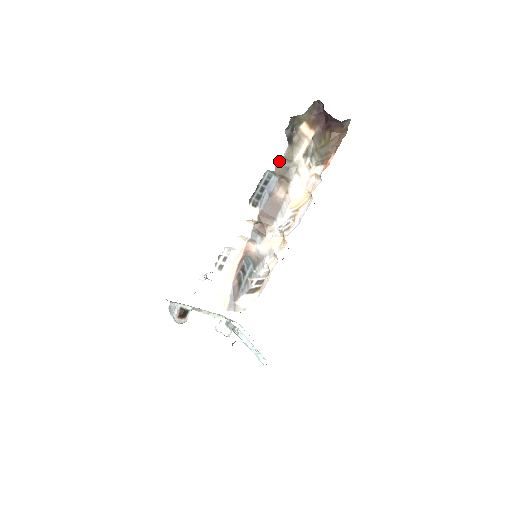
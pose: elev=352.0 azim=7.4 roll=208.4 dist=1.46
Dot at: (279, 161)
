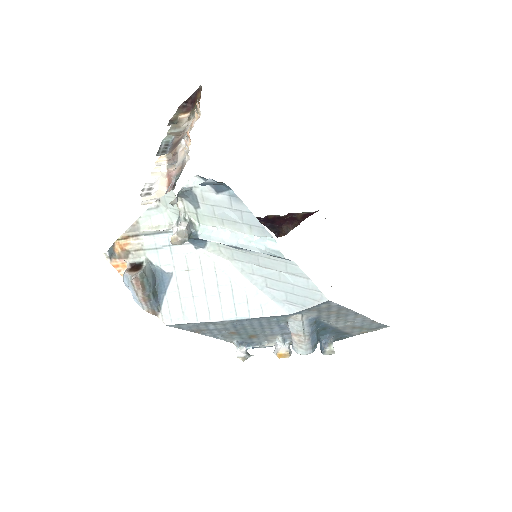
Dot at: (170, 133)
